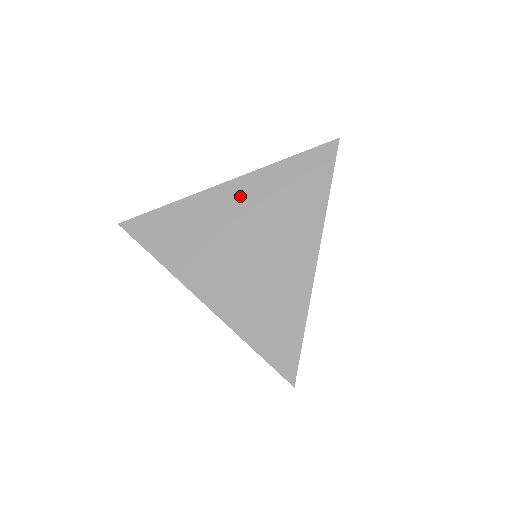
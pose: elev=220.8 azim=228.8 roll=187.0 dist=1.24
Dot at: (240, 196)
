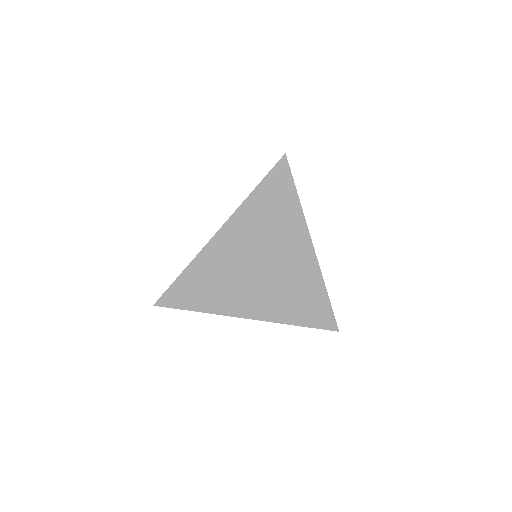
Dot at: (235, 237)
